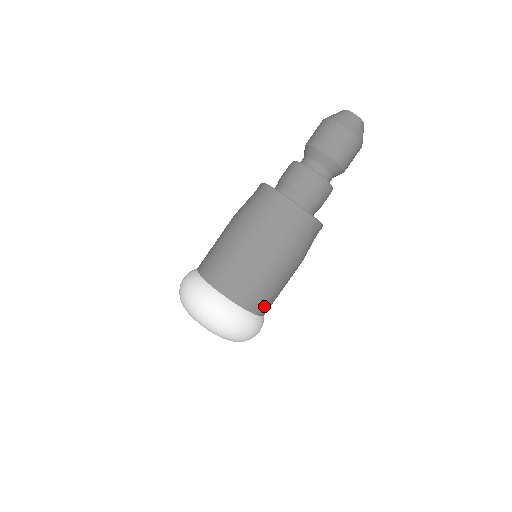
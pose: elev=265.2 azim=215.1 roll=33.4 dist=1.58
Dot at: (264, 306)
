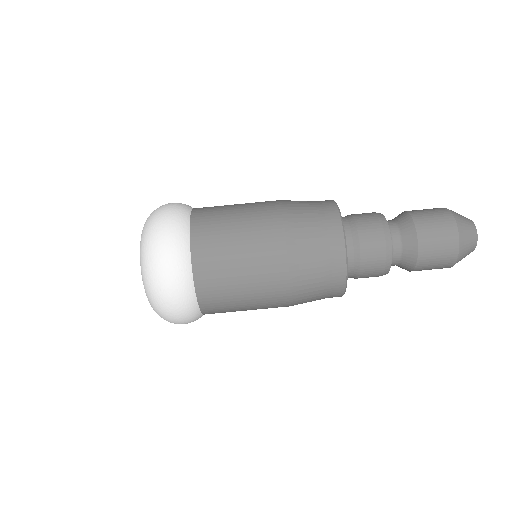
Dot at: (216, 310)
